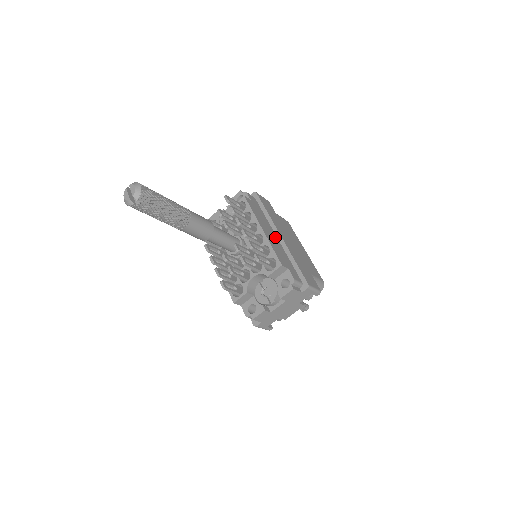
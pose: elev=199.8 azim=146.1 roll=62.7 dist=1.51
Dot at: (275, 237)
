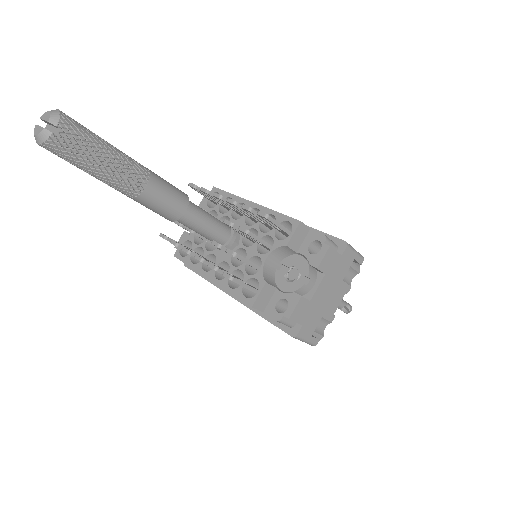
Dot at: occluded
